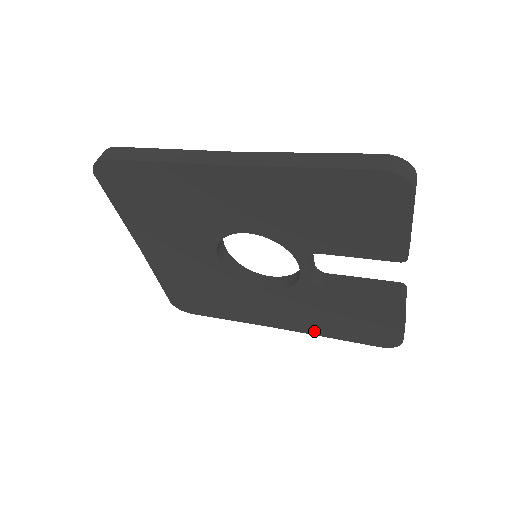
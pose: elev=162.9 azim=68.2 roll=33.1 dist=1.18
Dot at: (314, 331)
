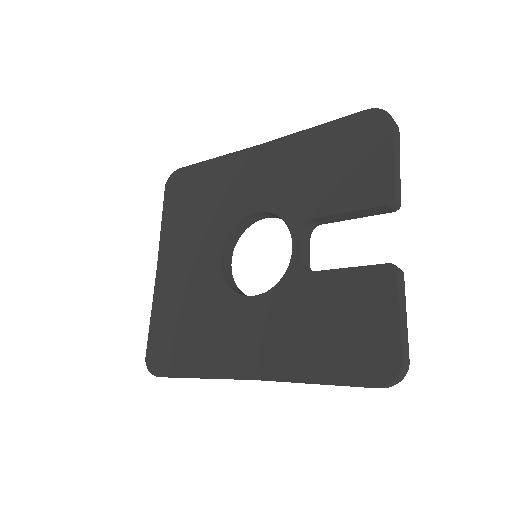
Dot at: (291, 372)
